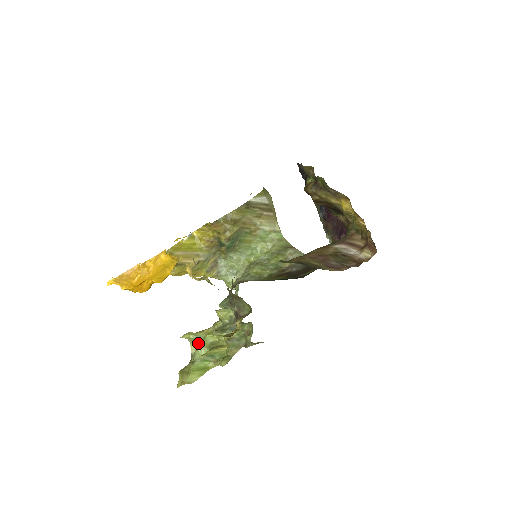
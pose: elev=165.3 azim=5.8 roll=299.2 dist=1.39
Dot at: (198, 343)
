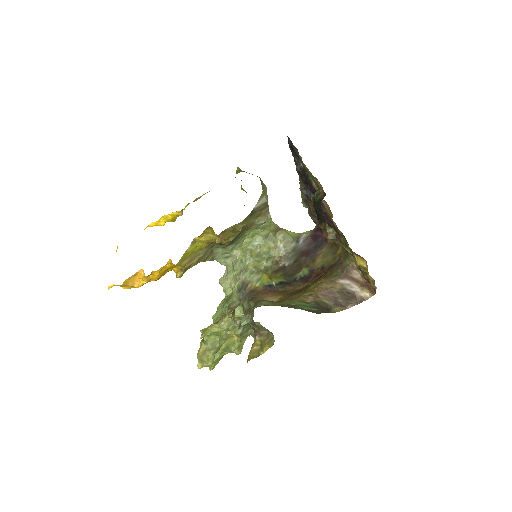
Dot at: (211, 334)
